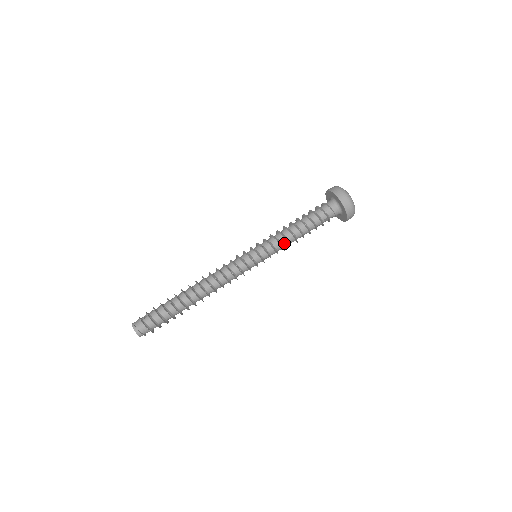
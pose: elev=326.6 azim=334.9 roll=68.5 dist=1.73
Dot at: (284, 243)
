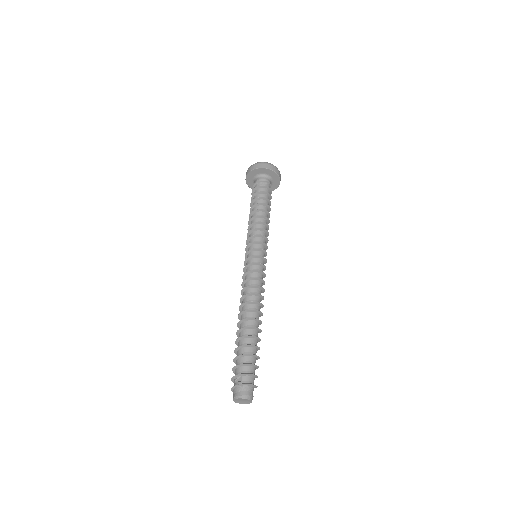
Dot at: (265, 229)
